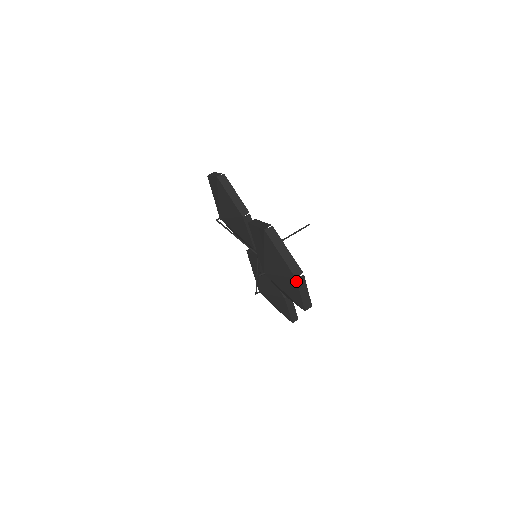
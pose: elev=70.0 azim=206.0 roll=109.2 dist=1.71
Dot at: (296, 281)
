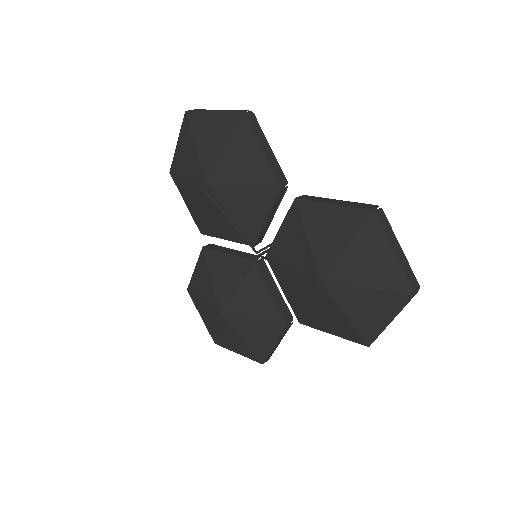
Dot at: (410, 299)
